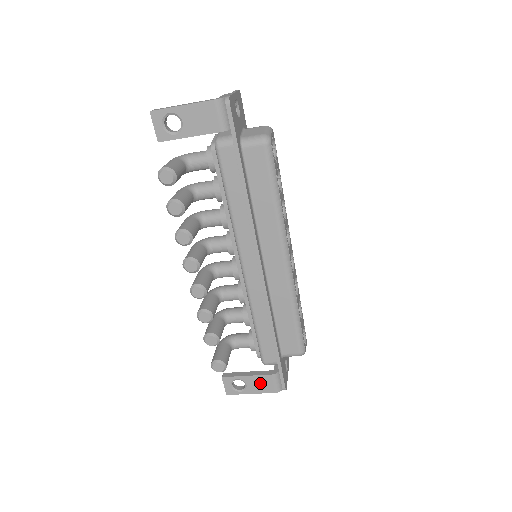
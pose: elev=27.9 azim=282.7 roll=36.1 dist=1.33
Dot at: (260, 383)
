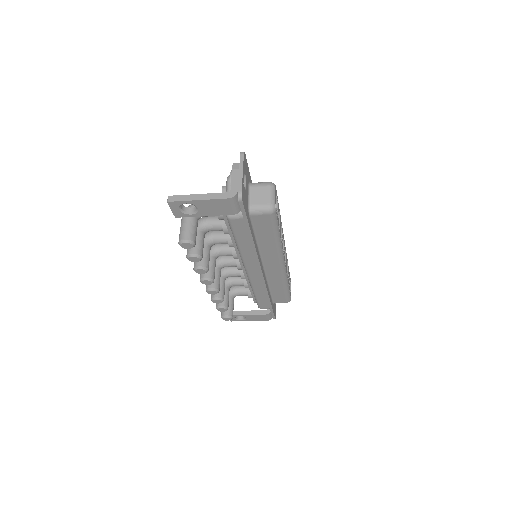
Dot at: (256, 317)
